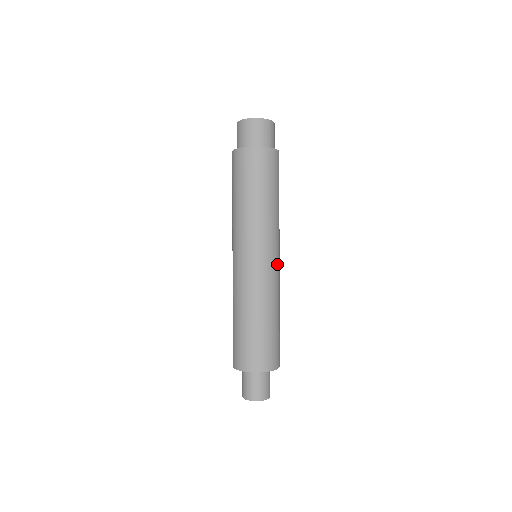
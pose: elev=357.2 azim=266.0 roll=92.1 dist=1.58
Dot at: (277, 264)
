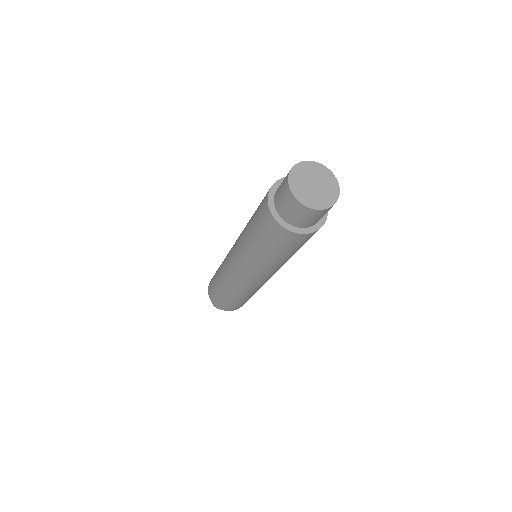
Dot at: occluded
